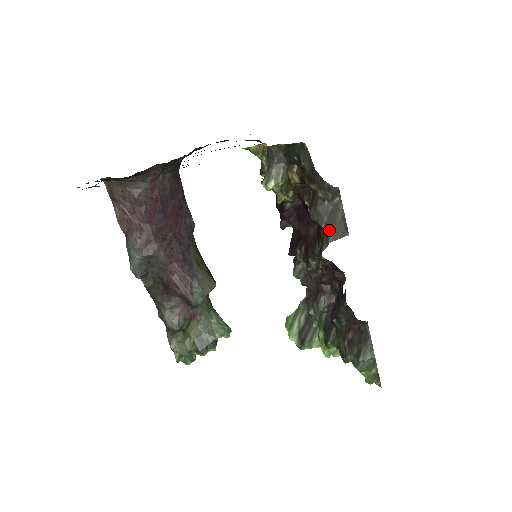
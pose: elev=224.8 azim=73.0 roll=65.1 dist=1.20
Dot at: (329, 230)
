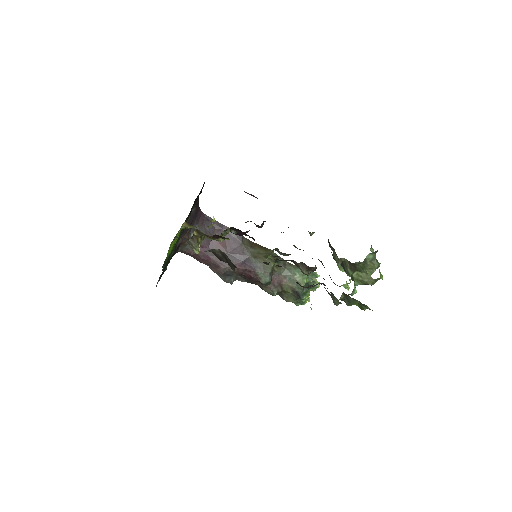
Dot at: (230, 266)
